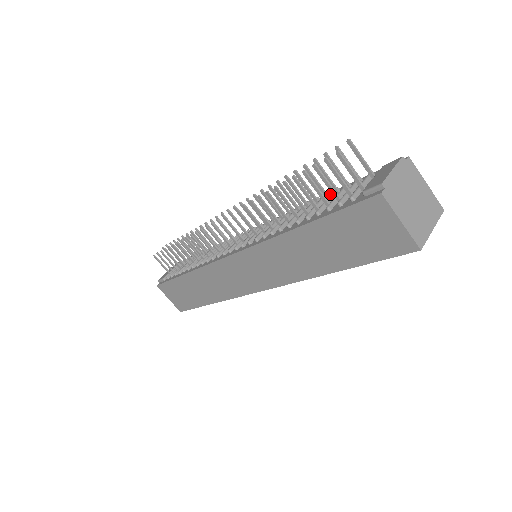
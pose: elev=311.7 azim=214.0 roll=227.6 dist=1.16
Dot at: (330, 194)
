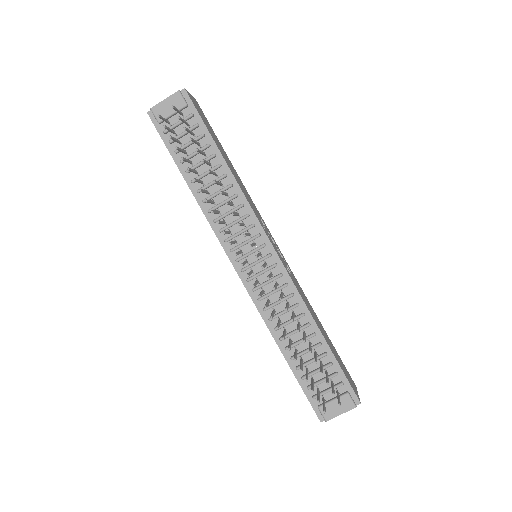
Dot at: (322, 343)
